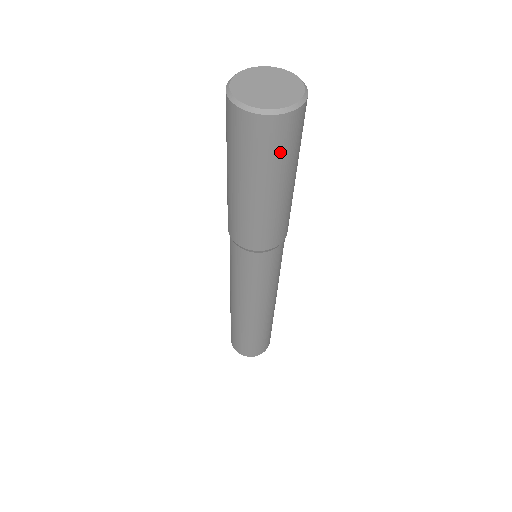
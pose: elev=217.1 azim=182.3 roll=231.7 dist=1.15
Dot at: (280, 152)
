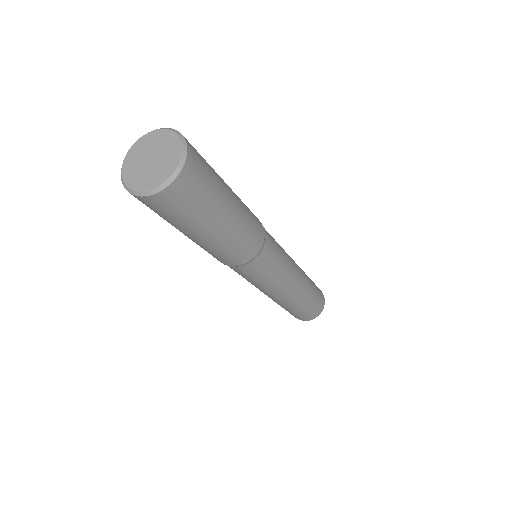
Dot at: (203, 194)
